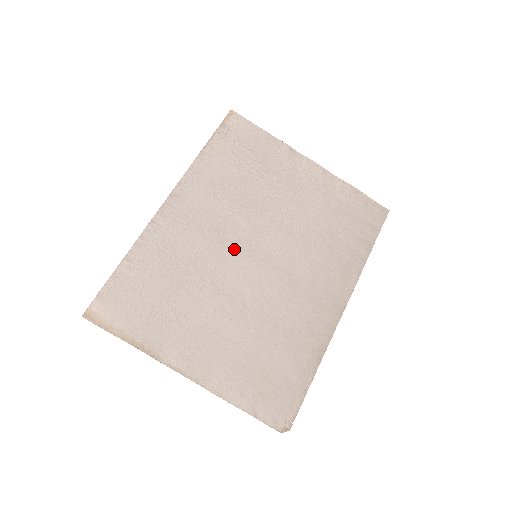
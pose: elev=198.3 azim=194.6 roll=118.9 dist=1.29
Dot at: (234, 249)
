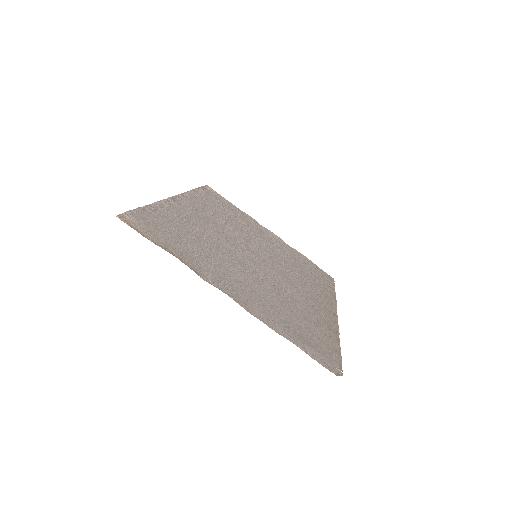
Dot at: (237, 245)
